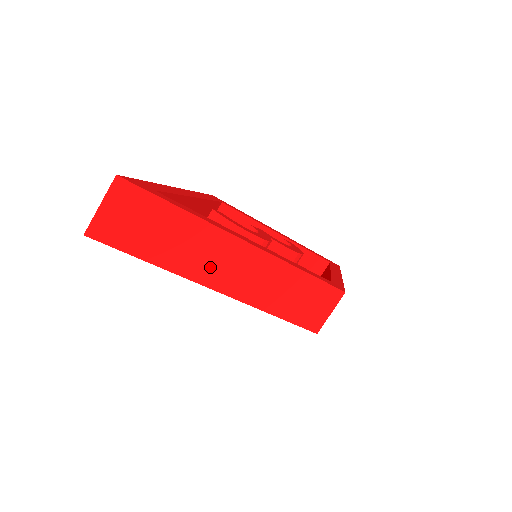
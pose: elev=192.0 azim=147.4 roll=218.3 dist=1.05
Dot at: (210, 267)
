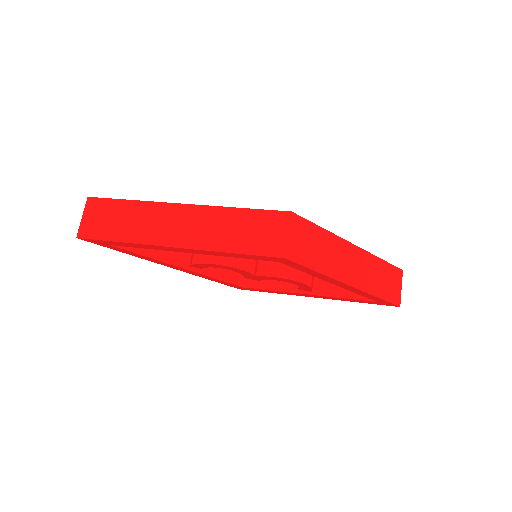
Dot at: (161, 231)
